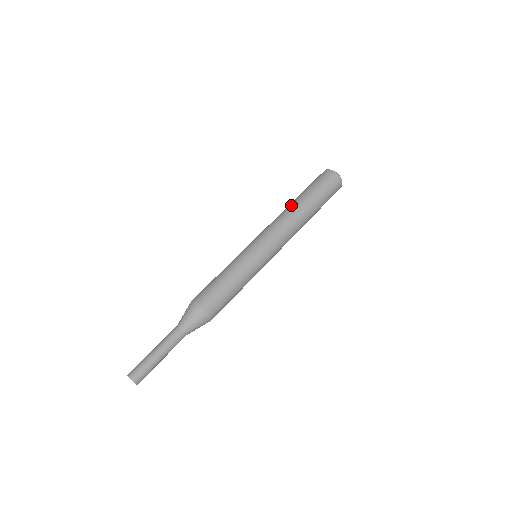
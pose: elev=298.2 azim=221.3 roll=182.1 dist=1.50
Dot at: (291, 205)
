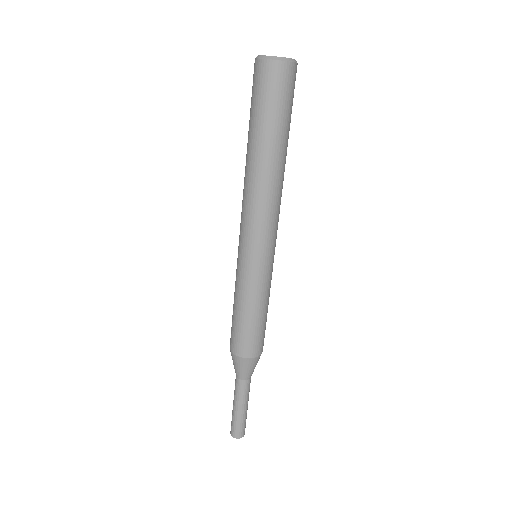
Dot at: (257, 168)
